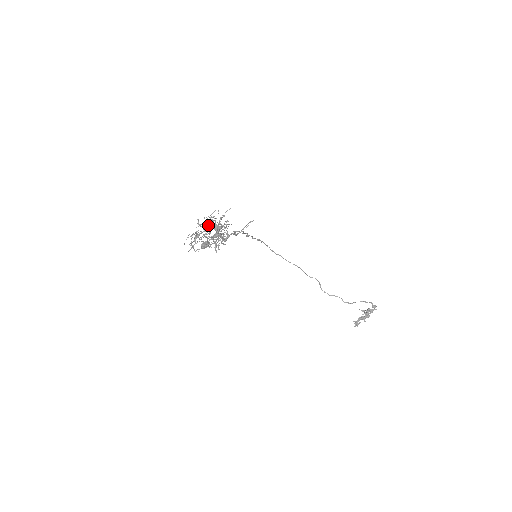
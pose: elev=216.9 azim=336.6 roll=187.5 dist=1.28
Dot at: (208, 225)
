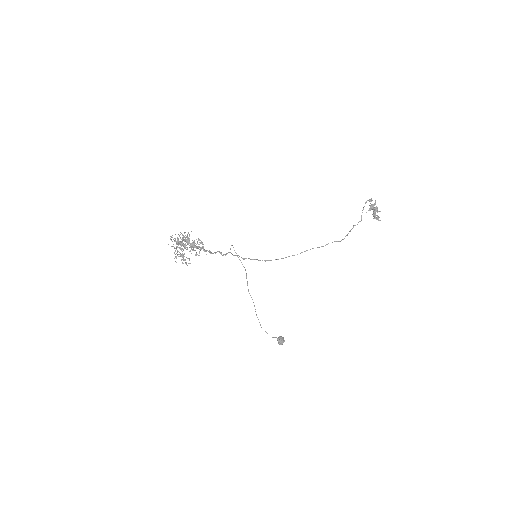
Dot at: (177, 242)
